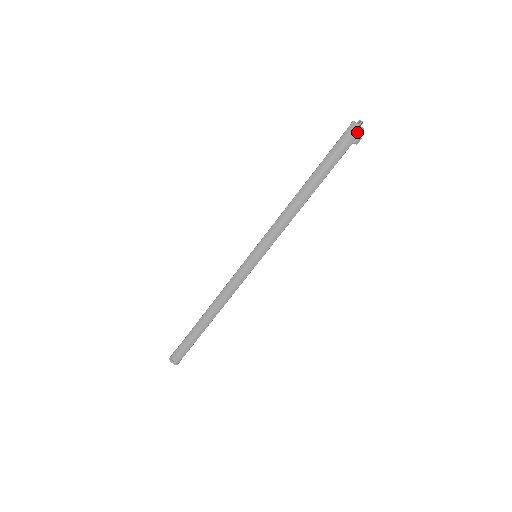
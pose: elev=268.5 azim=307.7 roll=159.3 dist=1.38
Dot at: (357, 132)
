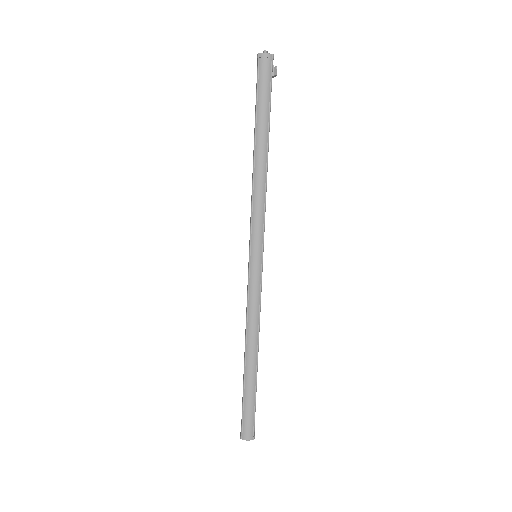
Dot at: (269, 61)
